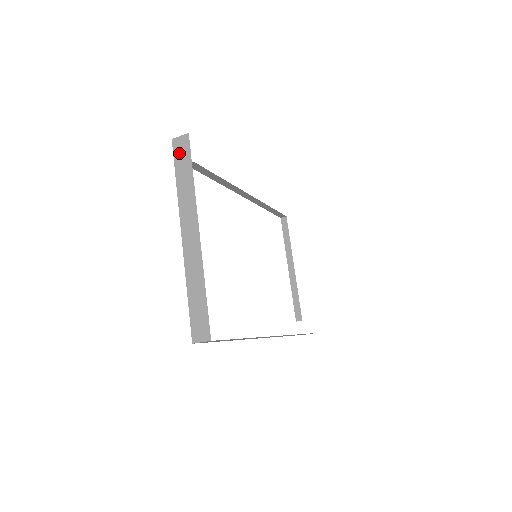
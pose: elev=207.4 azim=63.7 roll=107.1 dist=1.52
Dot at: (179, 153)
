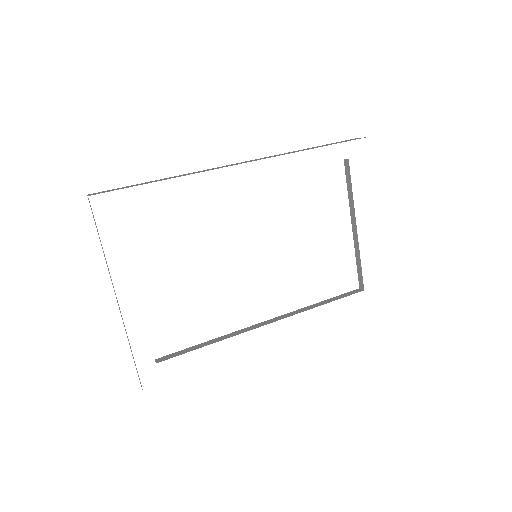
Dot at: occluded
